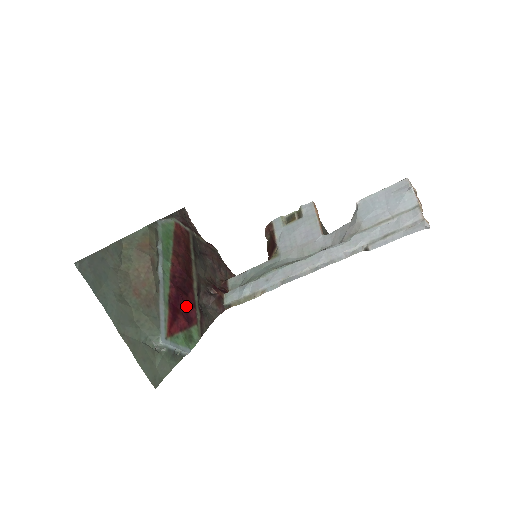
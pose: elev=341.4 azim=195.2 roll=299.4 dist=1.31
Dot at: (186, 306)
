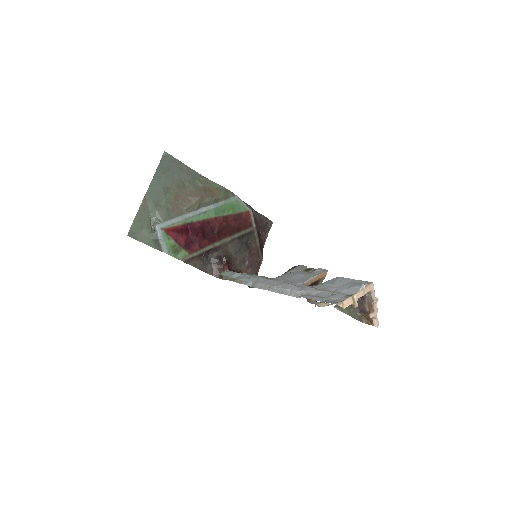
Dot at: (195, 239)
